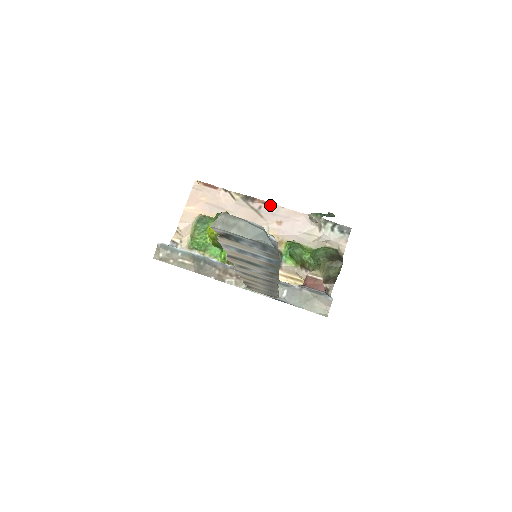
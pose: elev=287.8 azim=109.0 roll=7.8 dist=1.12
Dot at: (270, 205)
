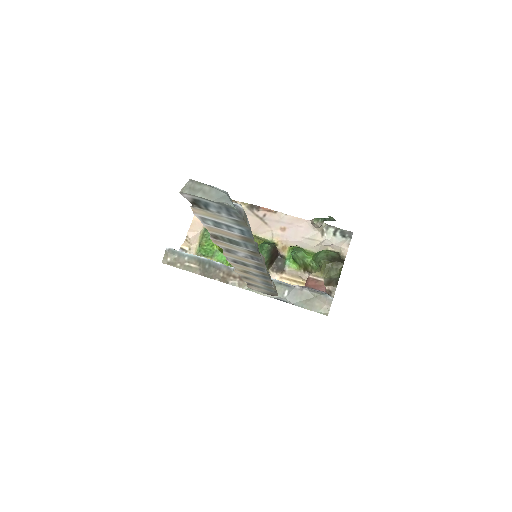
Dot at: (274, 213)
